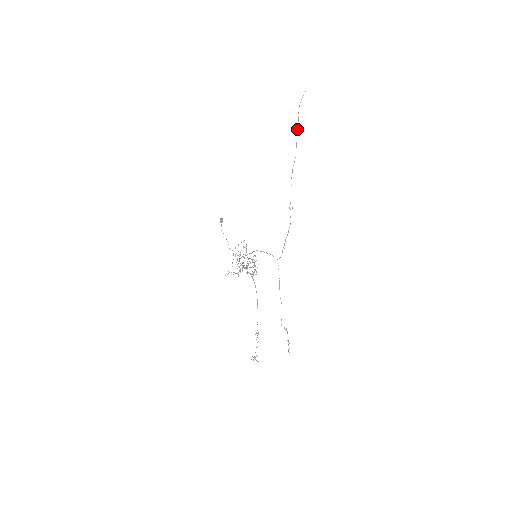
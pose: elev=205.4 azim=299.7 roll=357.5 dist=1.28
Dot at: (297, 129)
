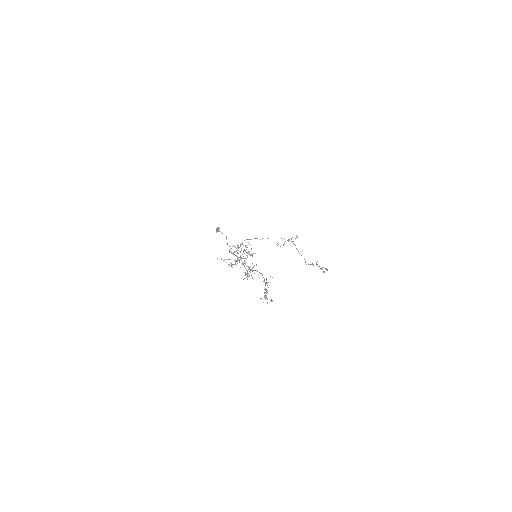
Dot at: occluded
